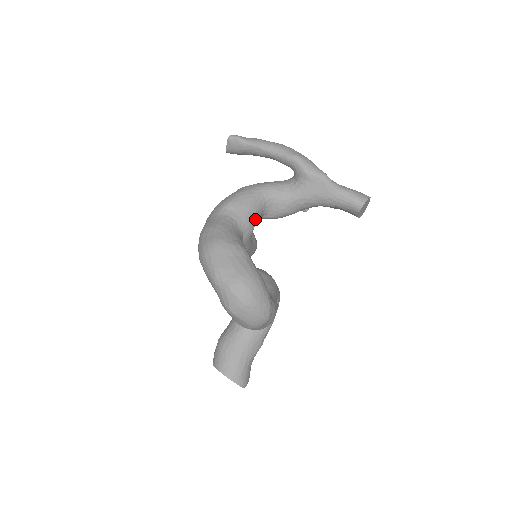
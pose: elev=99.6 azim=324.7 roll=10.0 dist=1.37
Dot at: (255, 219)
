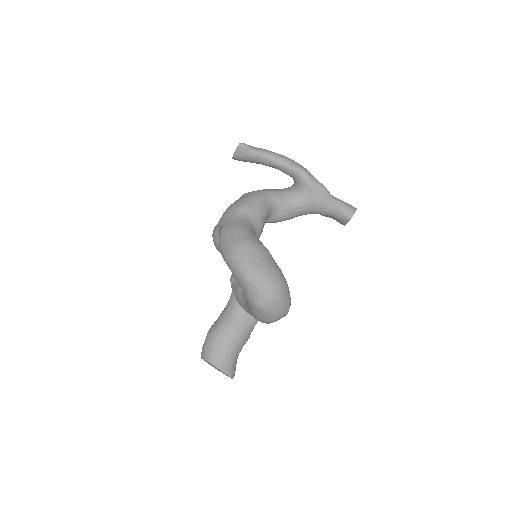
Dot at: (264, 222)
